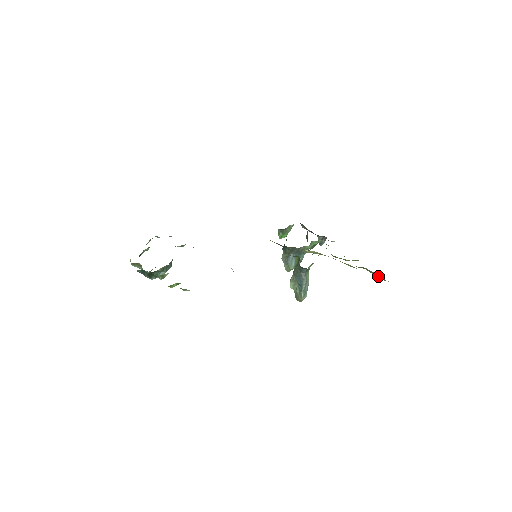
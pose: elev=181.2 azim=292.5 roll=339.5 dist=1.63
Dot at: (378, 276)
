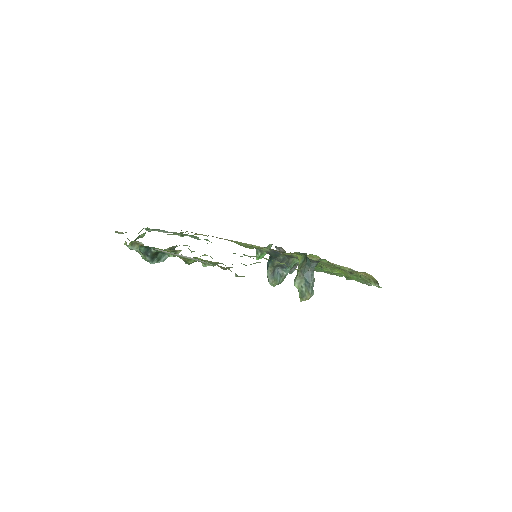
Dot at: (372, 282)
